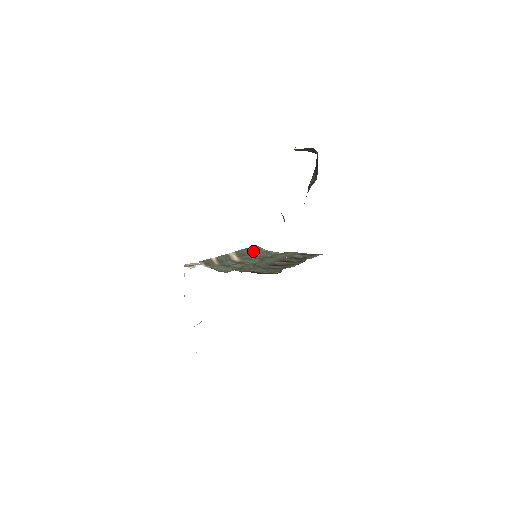
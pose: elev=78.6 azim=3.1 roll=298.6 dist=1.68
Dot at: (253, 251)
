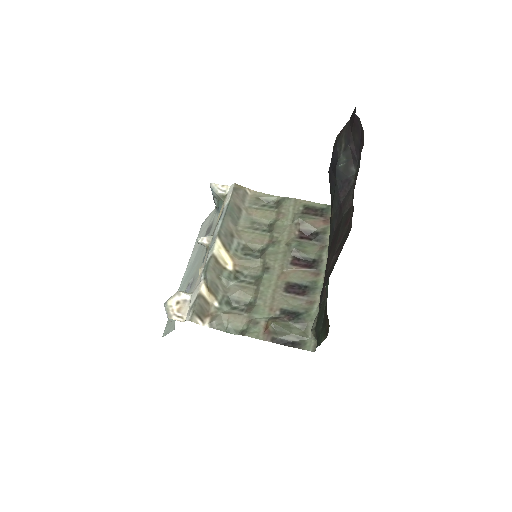
Dot at: (238, 210)
